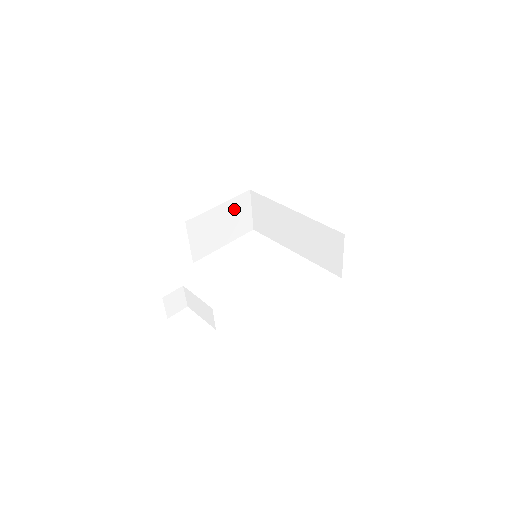
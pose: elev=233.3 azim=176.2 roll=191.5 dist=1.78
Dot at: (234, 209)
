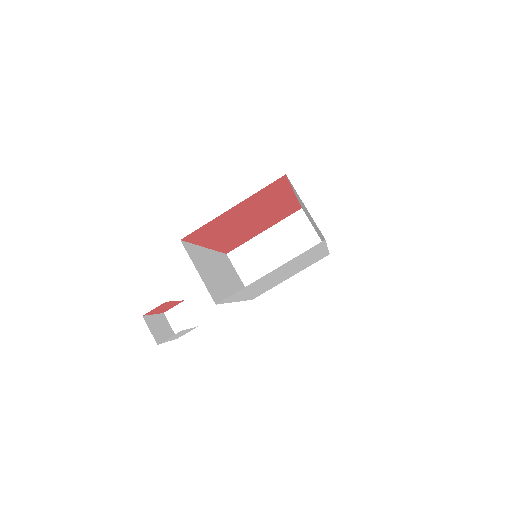
Dot at: (287, 233)
